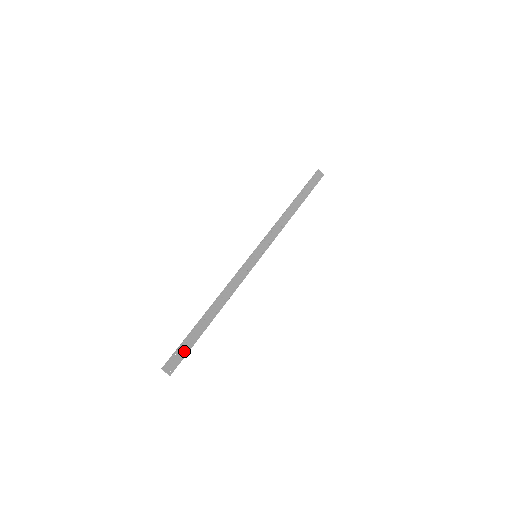
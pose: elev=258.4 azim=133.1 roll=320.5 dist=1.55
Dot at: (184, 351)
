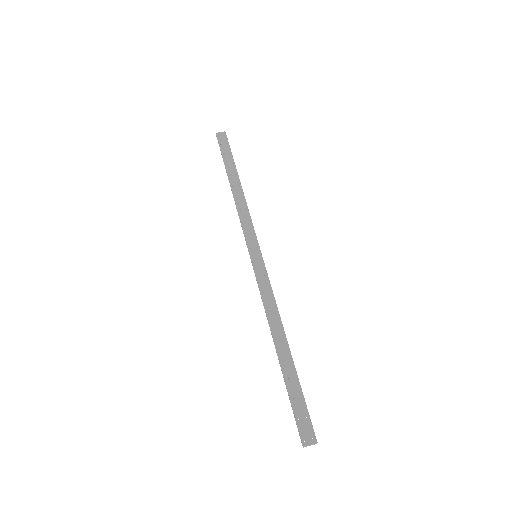
Dot at: (301, 407)
